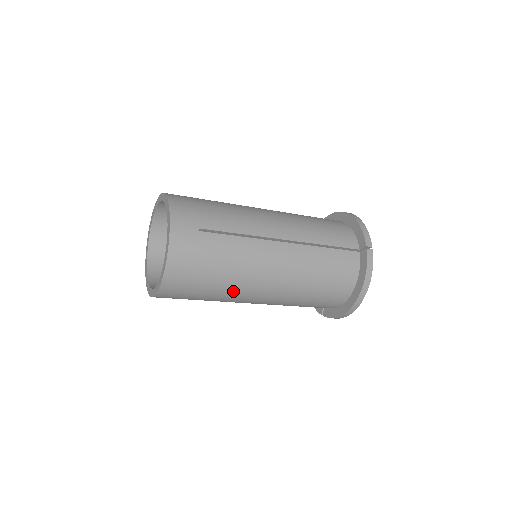
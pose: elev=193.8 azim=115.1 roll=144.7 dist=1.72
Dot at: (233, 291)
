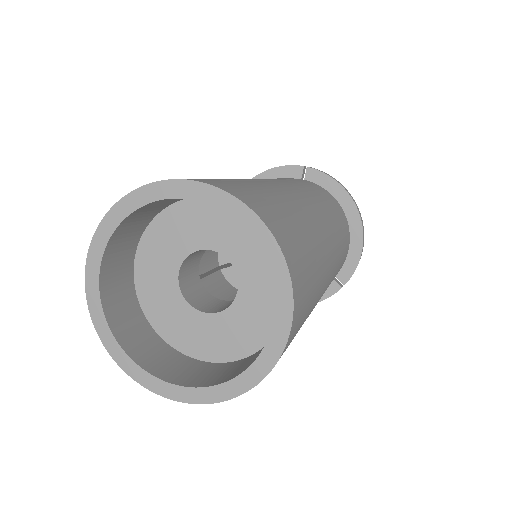
Dot at: occluded
